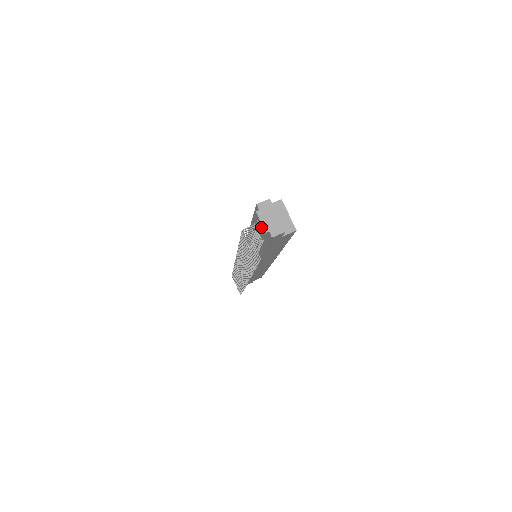
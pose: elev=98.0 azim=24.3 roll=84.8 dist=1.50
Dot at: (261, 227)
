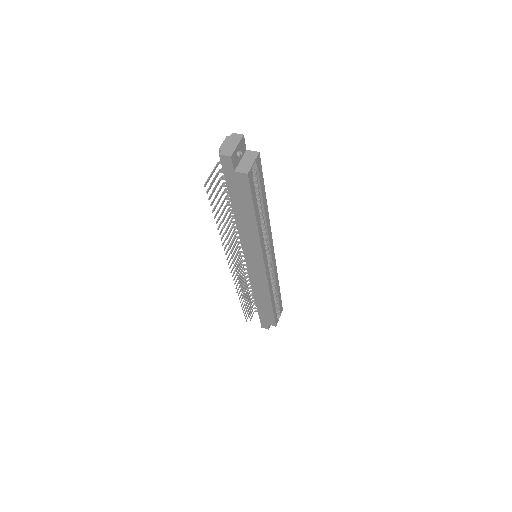
Dot at: occluded
